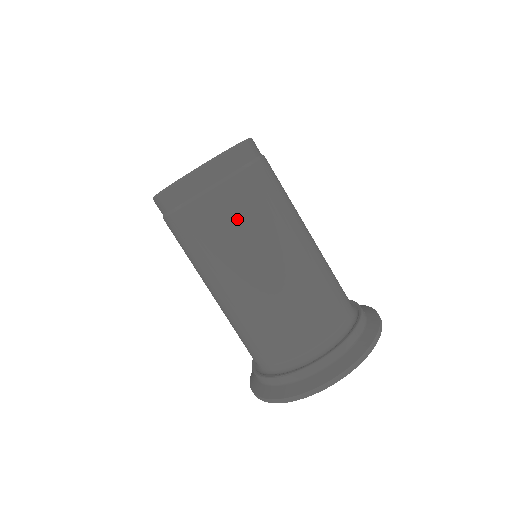
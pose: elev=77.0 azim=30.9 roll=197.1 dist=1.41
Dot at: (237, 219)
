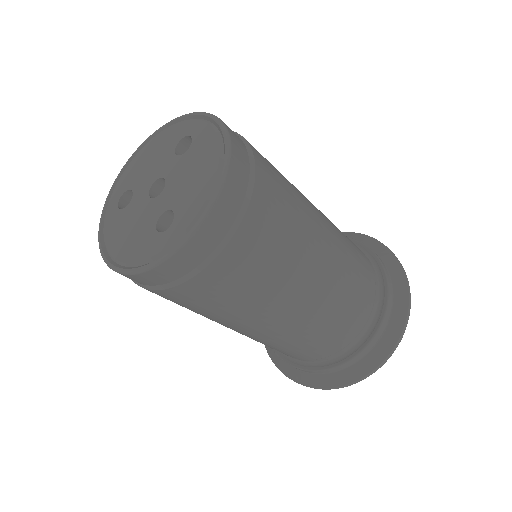
Dot at: (233, 294)
